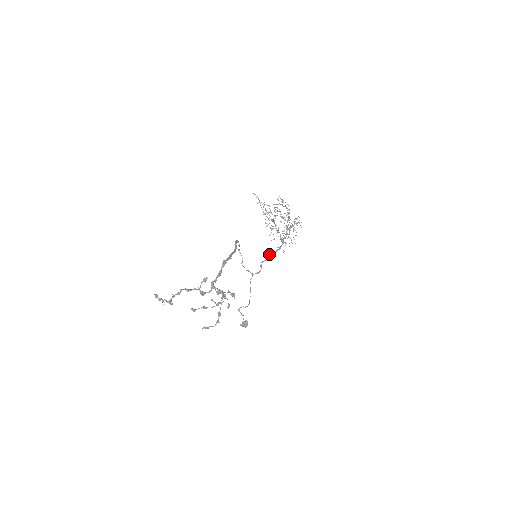
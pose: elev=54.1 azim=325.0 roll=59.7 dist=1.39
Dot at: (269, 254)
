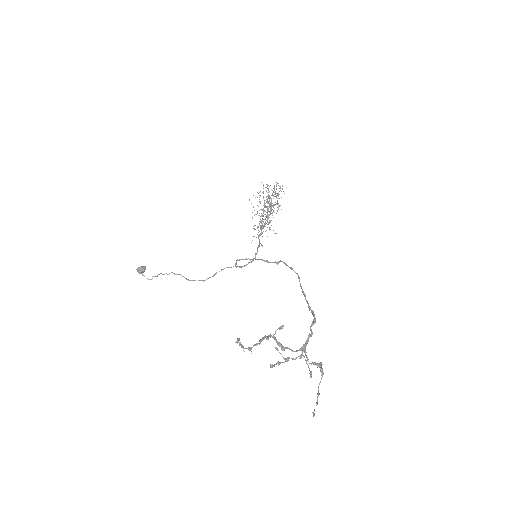
Dot at: (257, 250)
